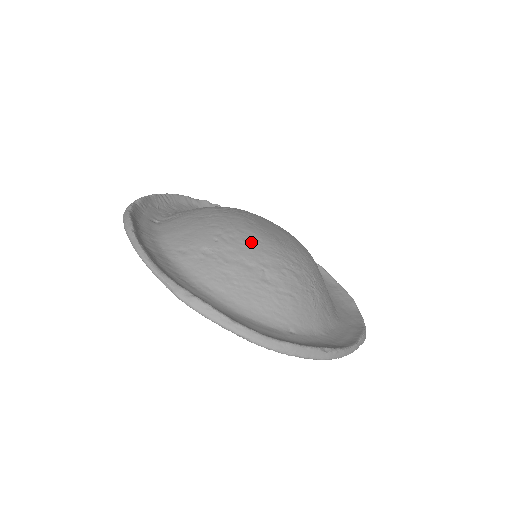
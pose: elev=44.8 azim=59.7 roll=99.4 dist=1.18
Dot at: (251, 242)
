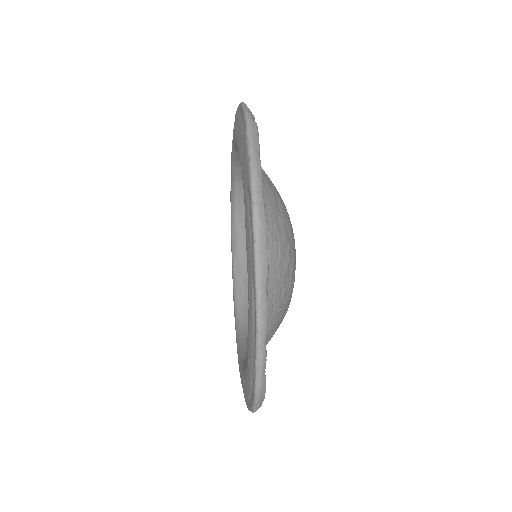
Dot at: (288, 215)
